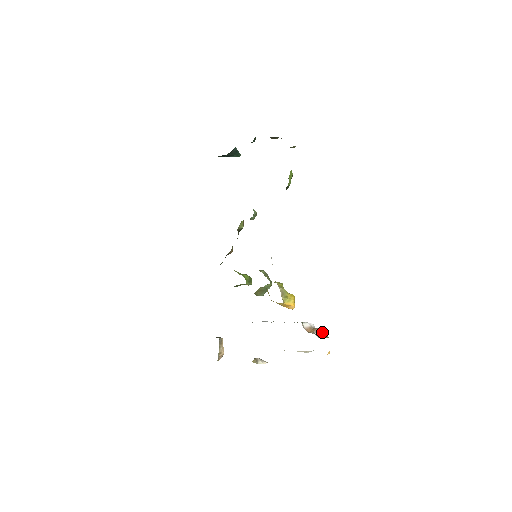
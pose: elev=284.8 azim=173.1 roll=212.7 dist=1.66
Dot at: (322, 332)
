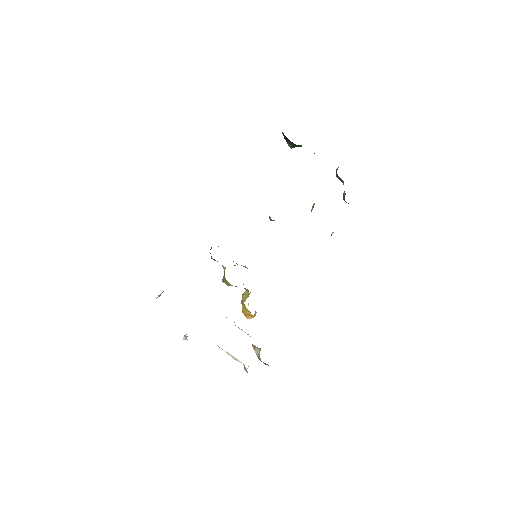
Dot at: (259, 354)
